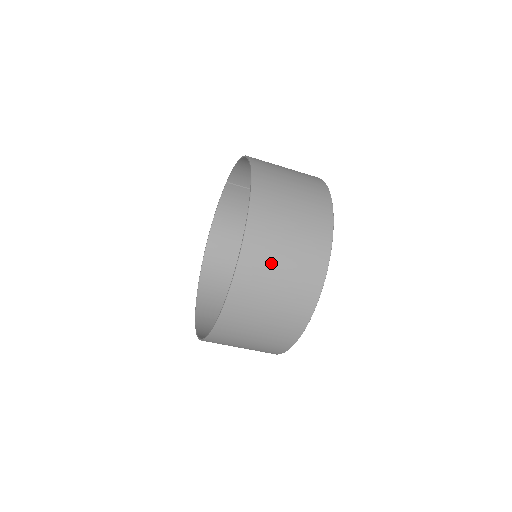
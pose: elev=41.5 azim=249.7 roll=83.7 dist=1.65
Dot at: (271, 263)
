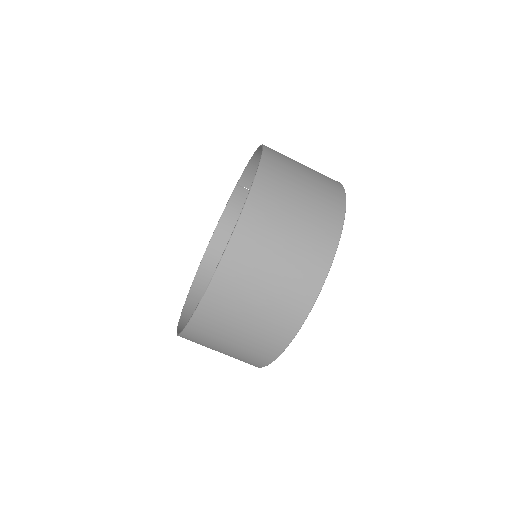
Dot at: (270, 241)
